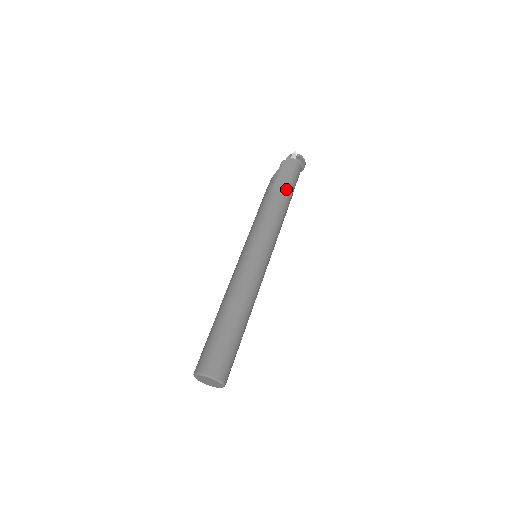
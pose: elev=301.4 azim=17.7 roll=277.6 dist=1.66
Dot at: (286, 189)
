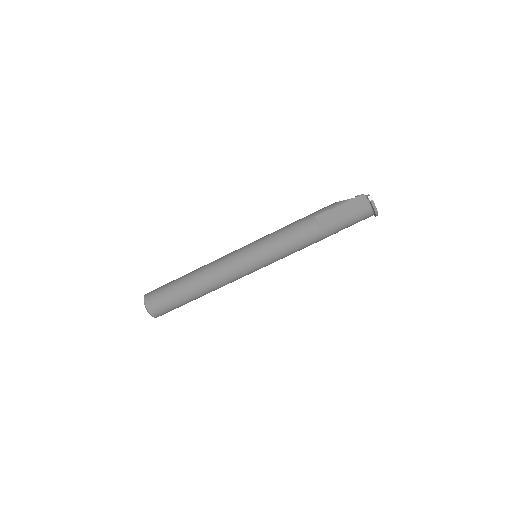
Dot at: (329, 224)
